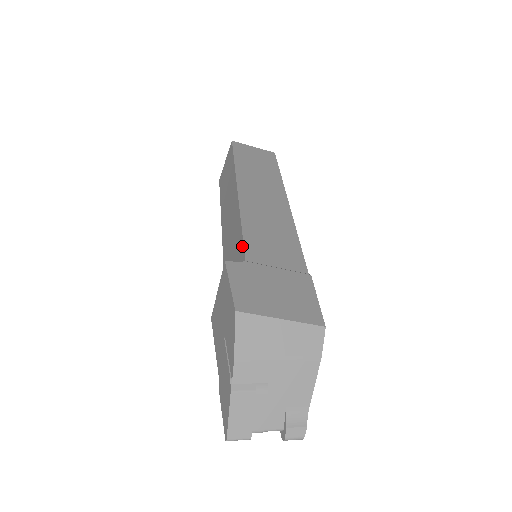
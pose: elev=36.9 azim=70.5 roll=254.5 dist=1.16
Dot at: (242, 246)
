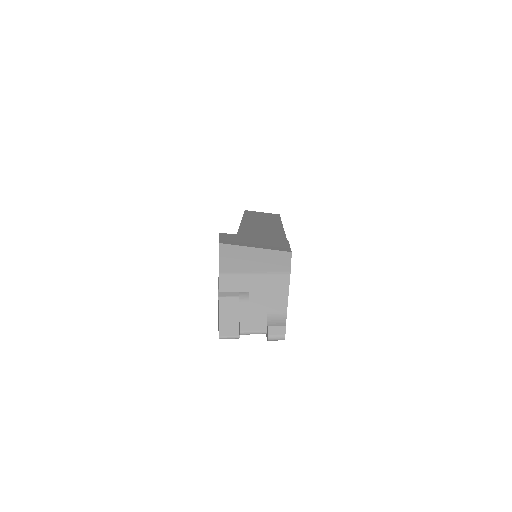
Dot at: occluded
